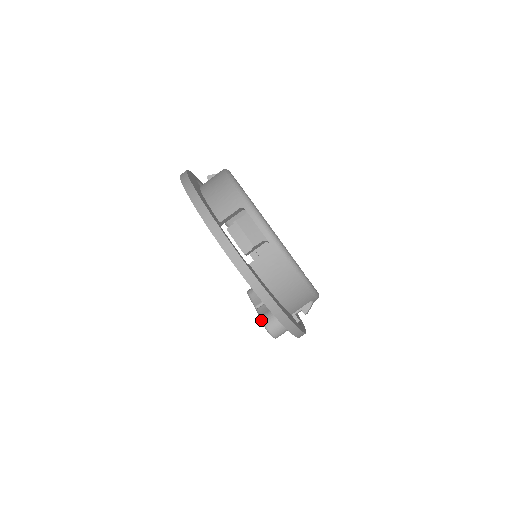
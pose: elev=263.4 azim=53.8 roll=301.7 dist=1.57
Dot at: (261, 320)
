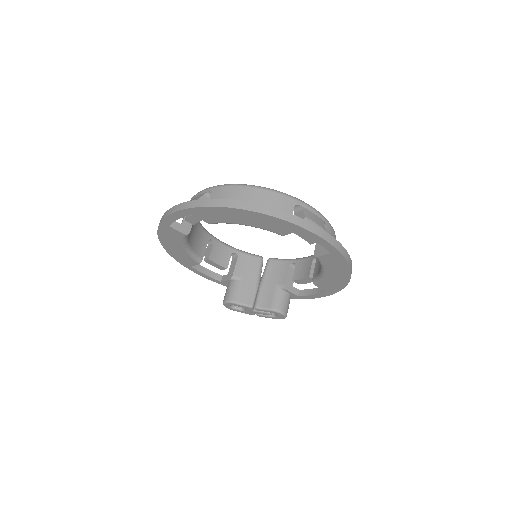
Dot at: (274, 310)
